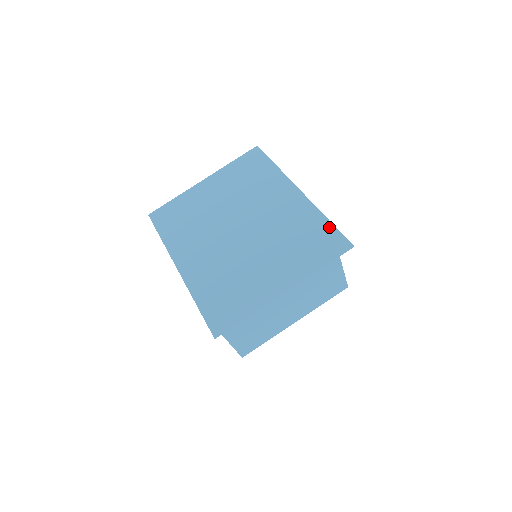
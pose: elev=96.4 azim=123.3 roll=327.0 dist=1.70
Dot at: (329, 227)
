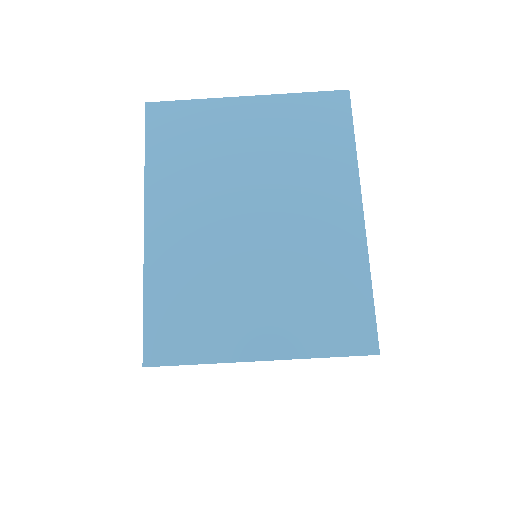
Dot at: (367, 302)
